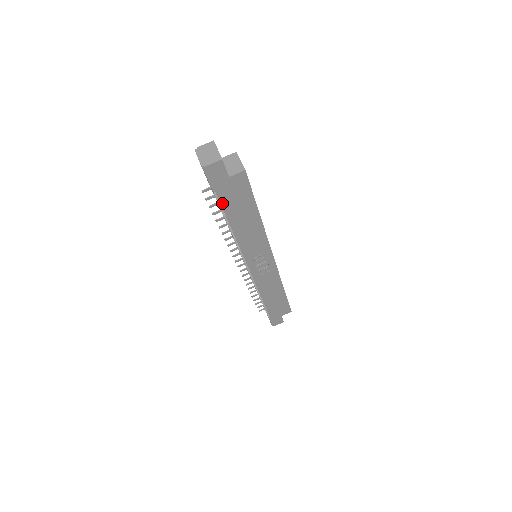
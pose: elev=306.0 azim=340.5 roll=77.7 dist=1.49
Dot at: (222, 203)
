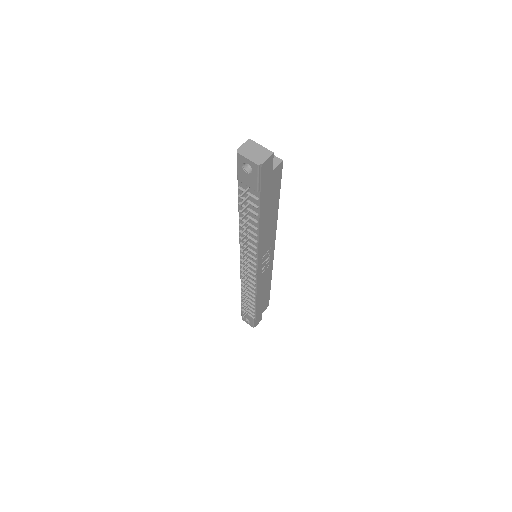
Dot at: (261, 202)
